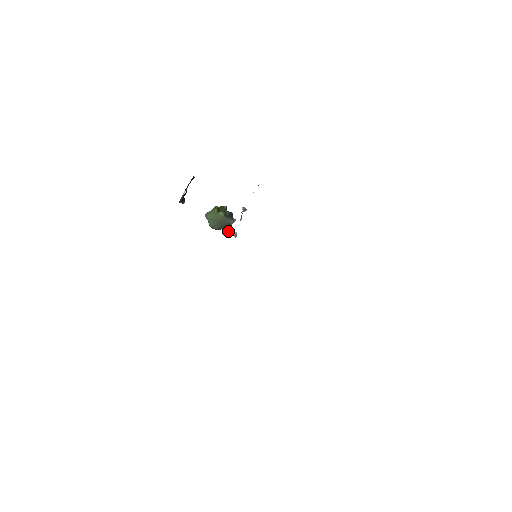
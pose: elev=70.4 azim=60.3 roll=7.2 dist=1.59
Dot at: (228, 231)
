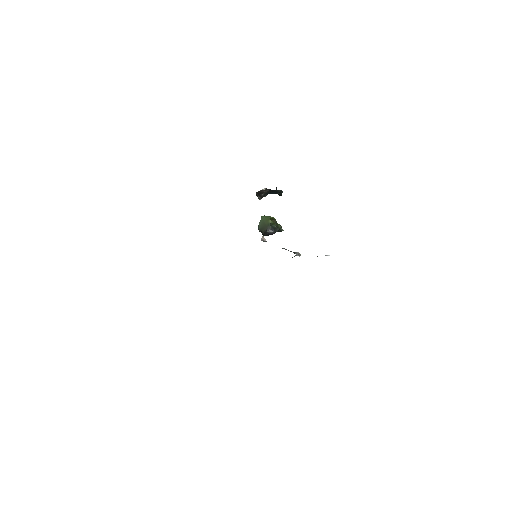
Dot at: (263, 235)
